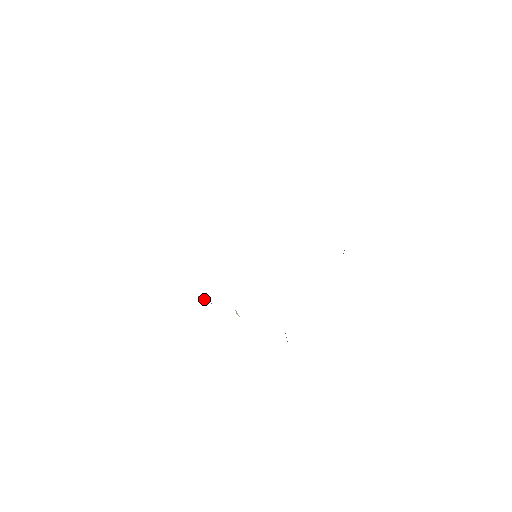
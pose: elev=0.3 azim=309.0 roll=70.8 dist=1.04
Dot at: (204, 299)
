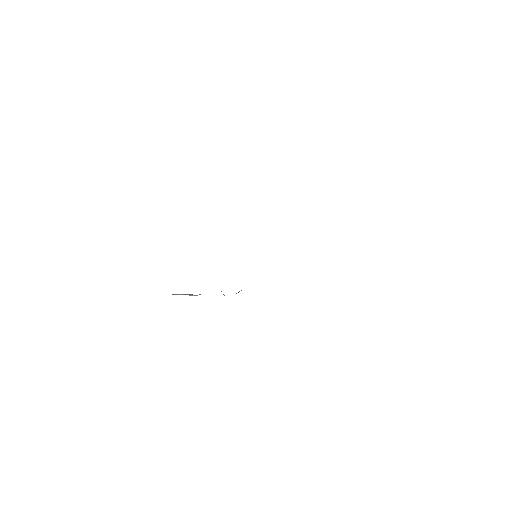
Dot at: (192, 295)
